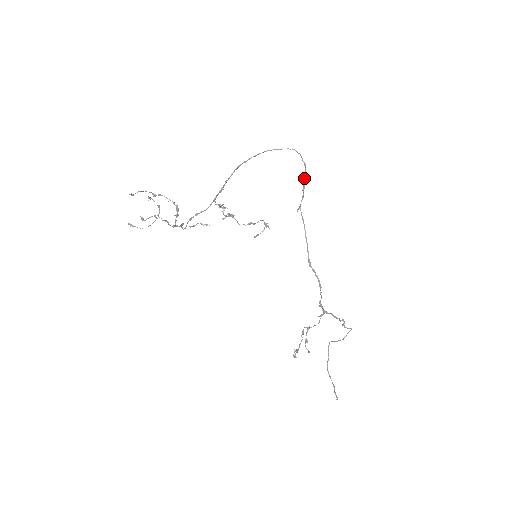
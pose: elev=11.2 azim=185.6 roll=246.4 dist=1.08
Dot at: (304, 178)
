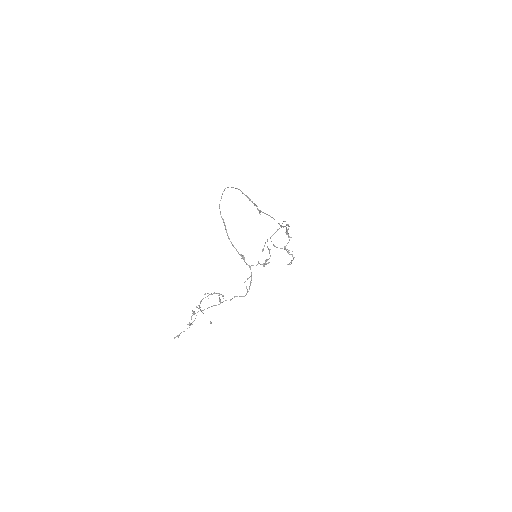
Dot at: occluded
